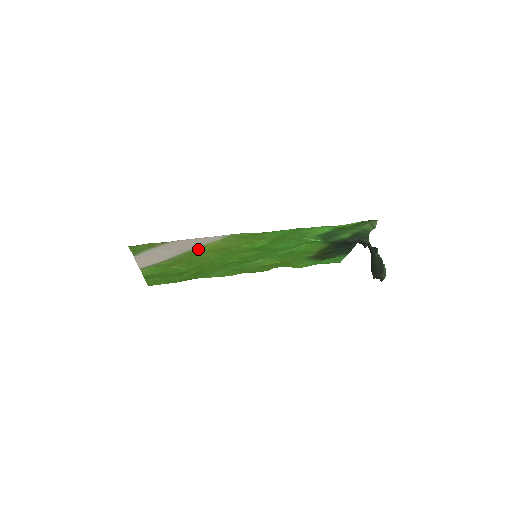
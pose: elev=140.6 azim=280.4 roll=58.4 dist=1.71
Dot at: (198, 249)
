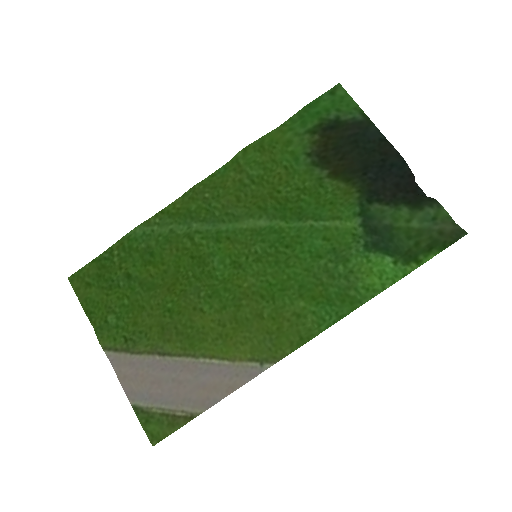
Dot at: (207, 352)
